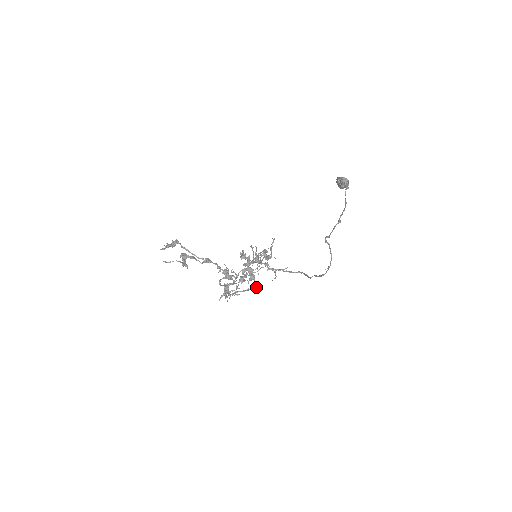
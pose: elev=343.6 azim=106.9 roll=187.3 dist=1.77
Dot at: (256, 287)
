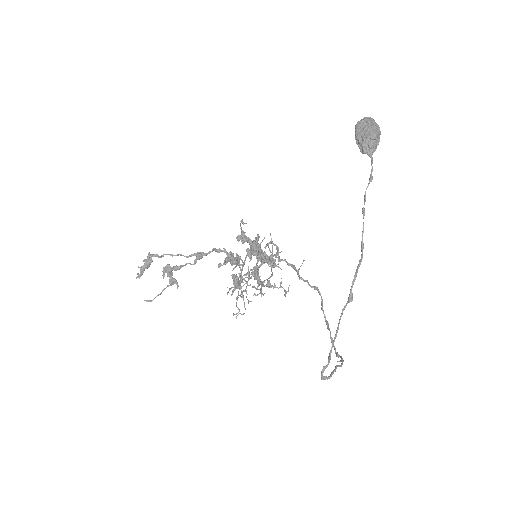
Dot at: (274, 255)
